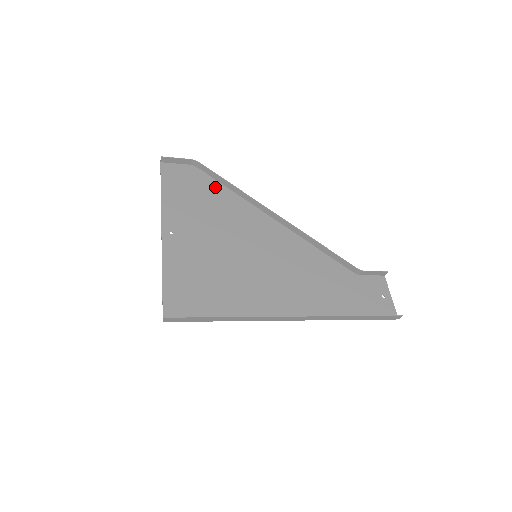
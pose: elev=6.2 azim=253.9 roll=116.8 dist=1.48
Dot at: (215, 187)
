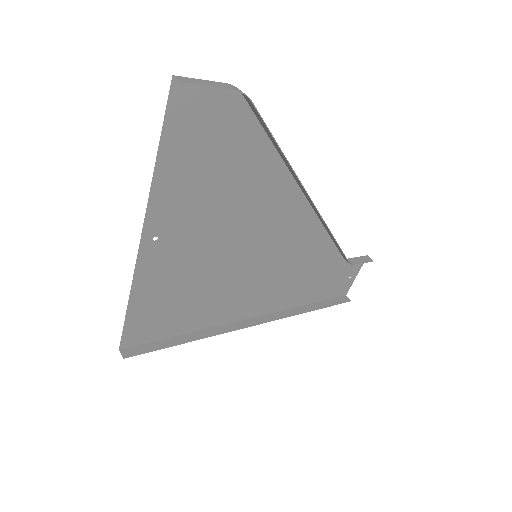
Dot at: (253, 143)
